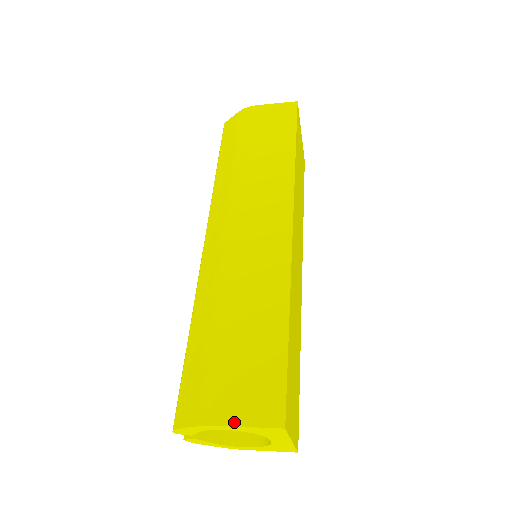
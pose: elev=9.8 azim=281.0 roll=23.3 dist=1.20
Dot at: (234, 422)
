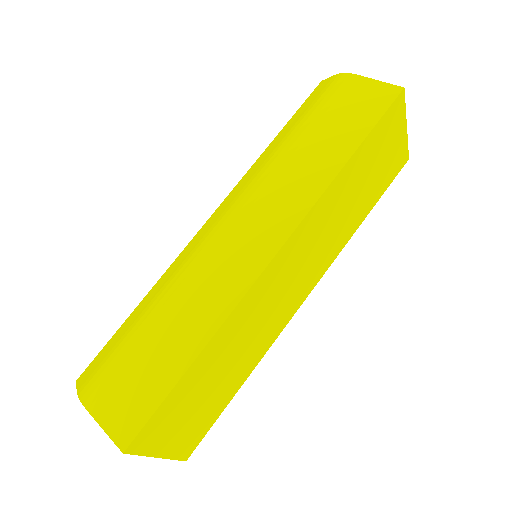
Dot at: (97, 415)
